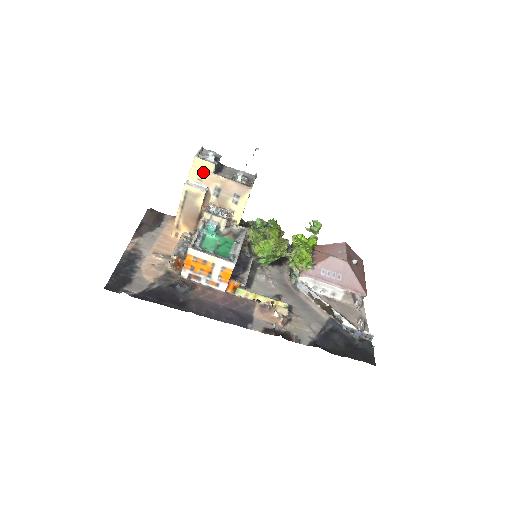
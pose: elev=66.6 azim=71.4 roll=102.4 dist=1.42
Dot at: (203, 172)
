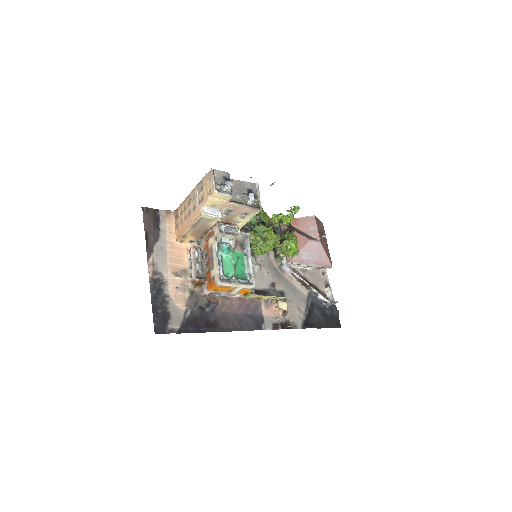
Dot at: (219, 201)
